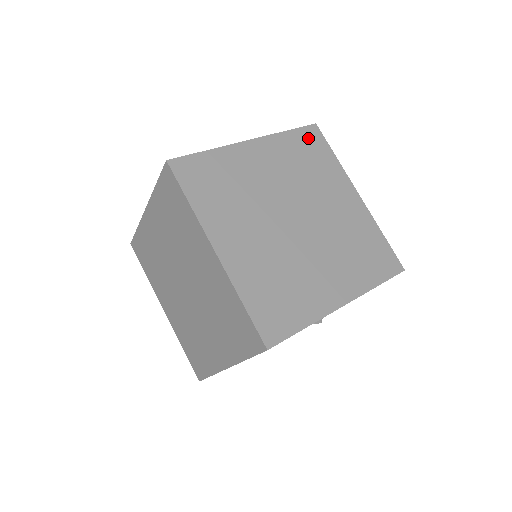
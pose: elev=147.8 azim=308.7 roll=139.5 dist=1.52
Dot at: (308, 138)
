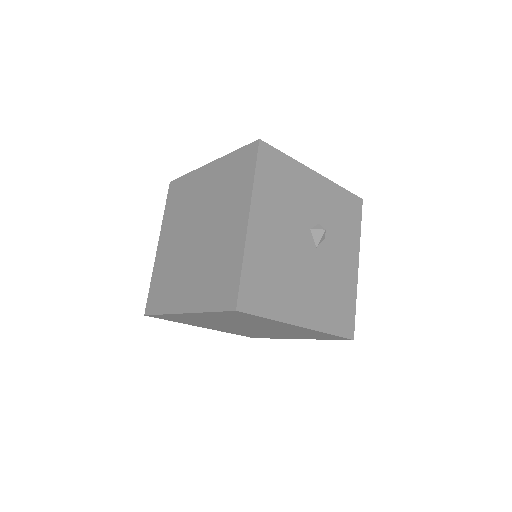
Dot at: occluded
